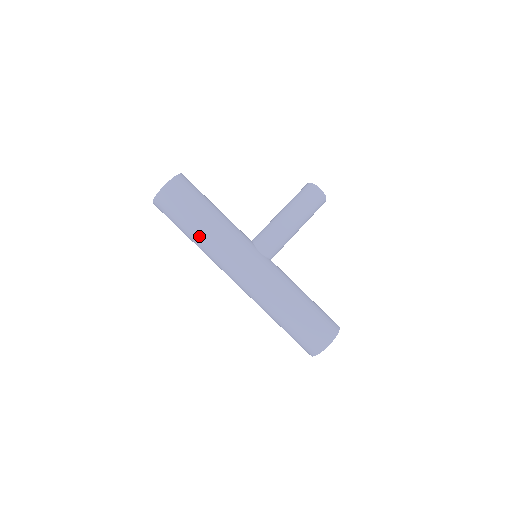
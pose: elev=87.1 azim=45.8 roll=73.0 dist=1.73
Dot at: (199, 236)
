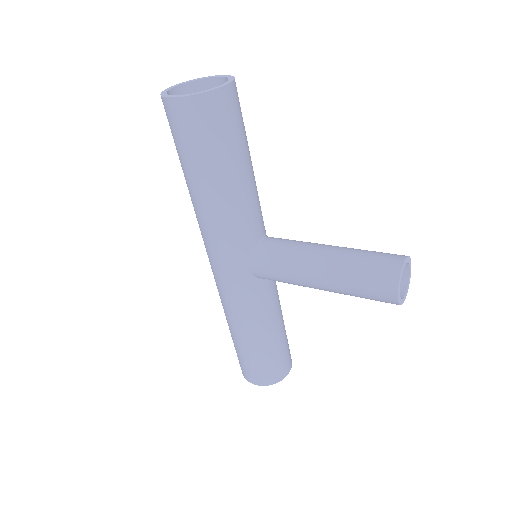
Dot at: (188, 189)
